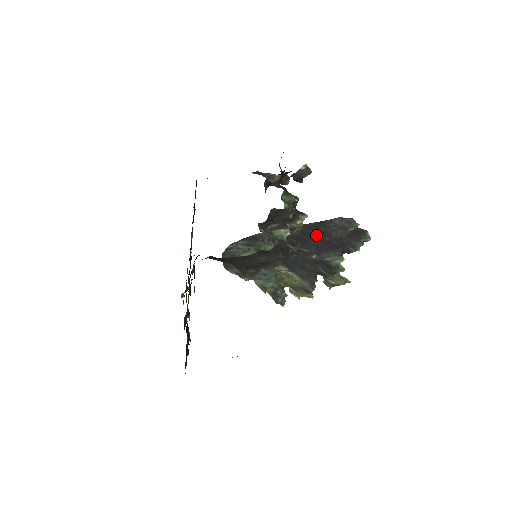
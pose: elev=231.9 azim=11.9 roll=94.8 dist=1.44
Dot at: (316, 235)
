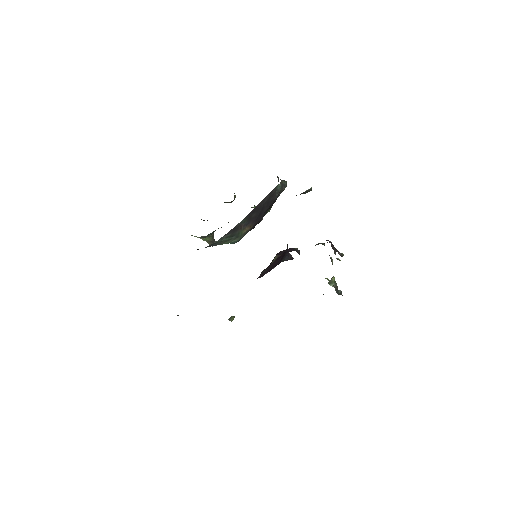
Dot at: (268, 205)
